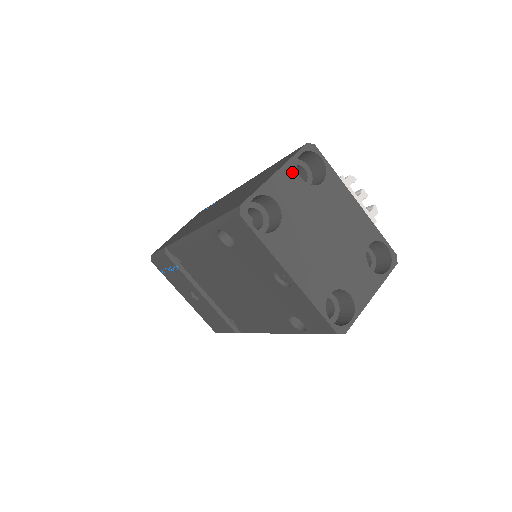
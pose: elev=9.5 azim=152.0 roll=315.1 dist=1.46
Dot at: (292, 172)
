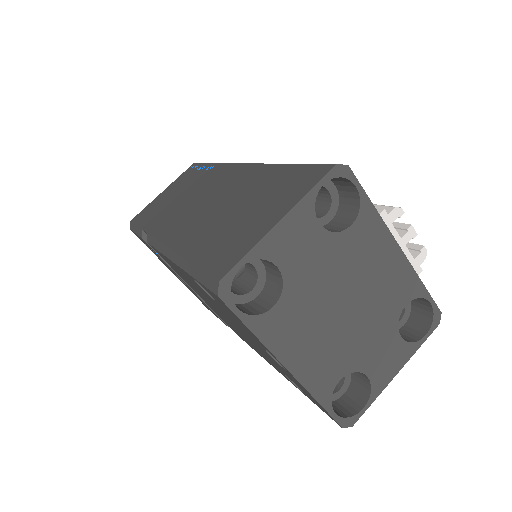
Dot at: (306, 216)
